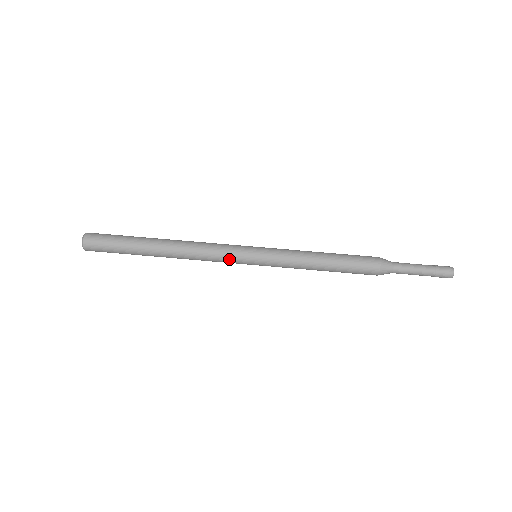
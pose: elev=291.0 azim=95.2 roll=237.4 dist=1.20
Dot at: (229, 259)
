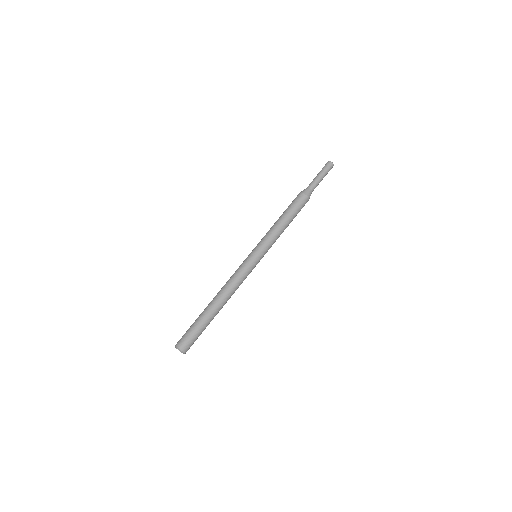
Dot at: occluded
